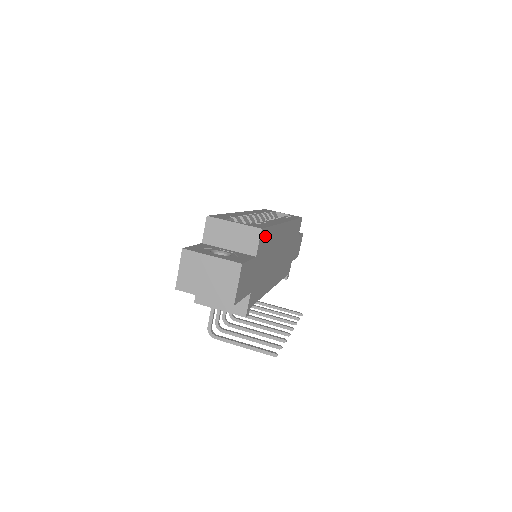
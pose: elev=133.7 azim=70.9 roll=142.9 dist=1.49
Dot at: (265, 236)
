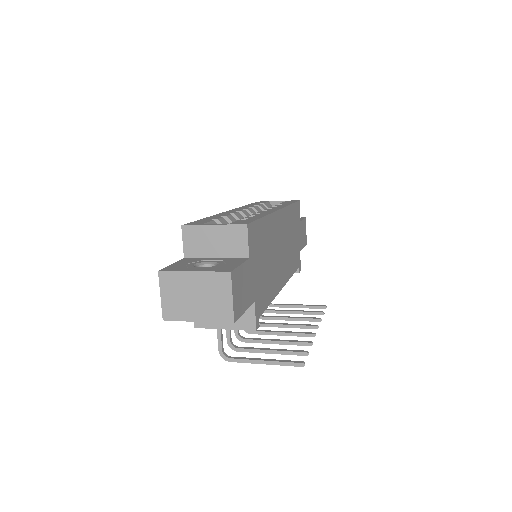
Dot at: (255, 232)
